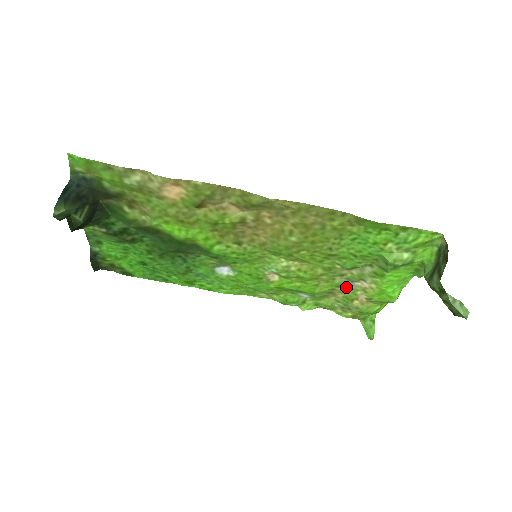
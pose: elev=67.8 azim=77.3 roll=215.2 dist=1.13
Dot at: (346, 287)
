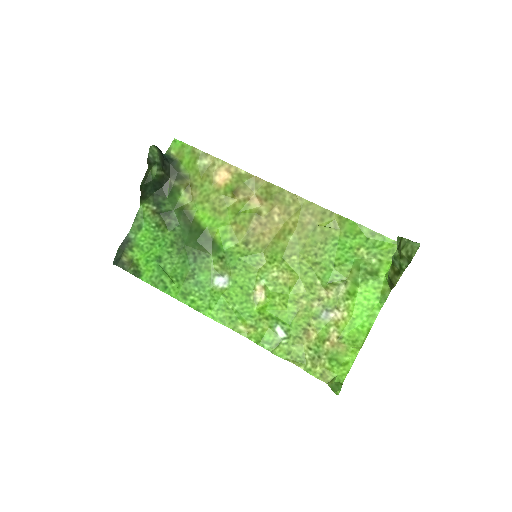
Dot at: (321, 320)
